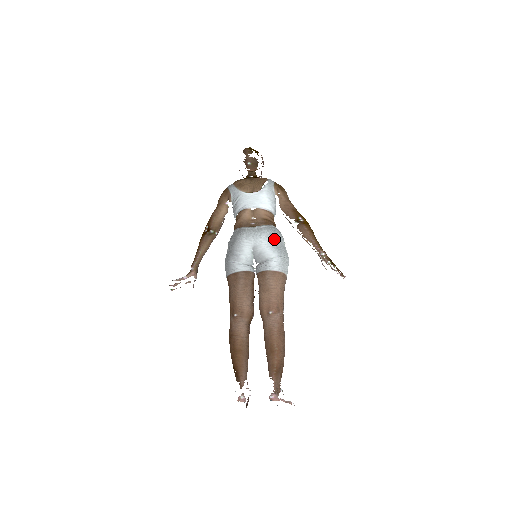
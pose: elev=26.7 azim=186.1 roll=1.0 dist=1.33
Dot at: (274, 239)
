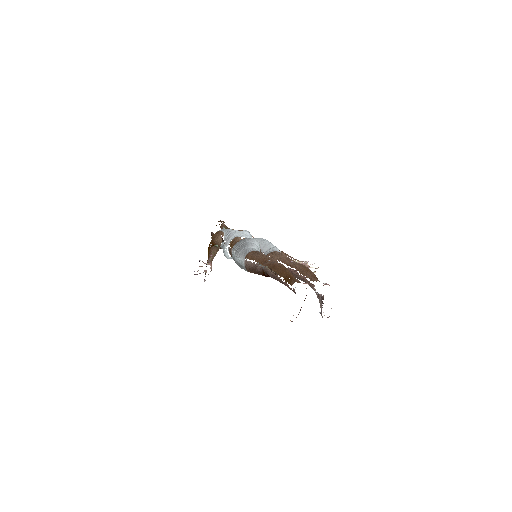
Dot at: occluded
